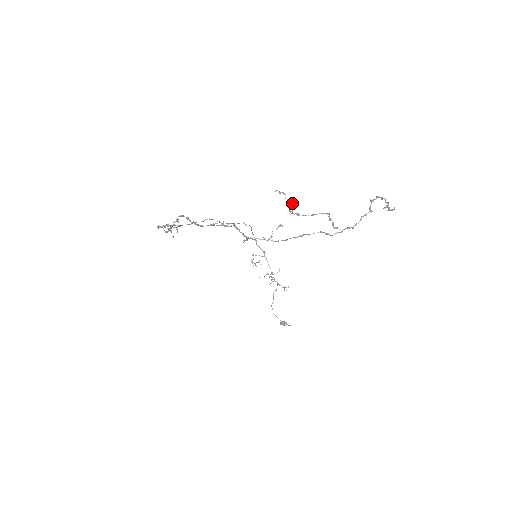
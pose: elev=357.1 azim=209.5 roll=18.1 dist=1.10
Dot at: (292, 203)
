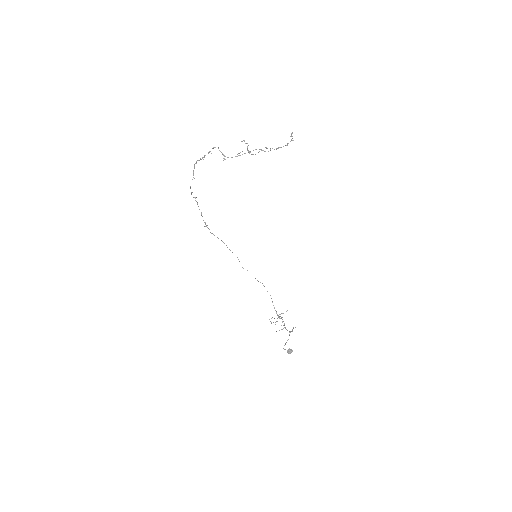
Dot at: (248, 145)
